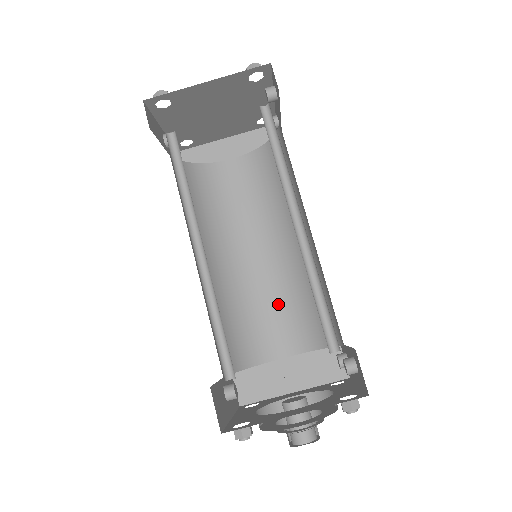
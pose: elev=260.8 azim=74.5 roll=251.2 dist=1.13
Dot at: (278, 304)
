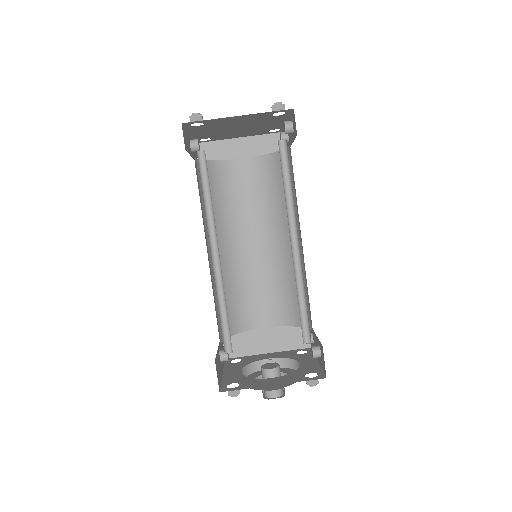
Dot at: (265, 286)
